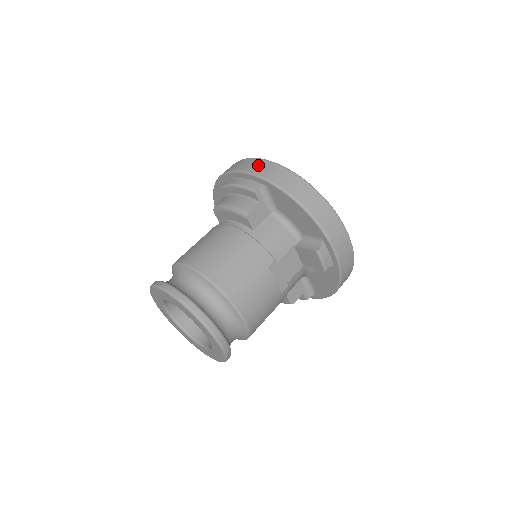
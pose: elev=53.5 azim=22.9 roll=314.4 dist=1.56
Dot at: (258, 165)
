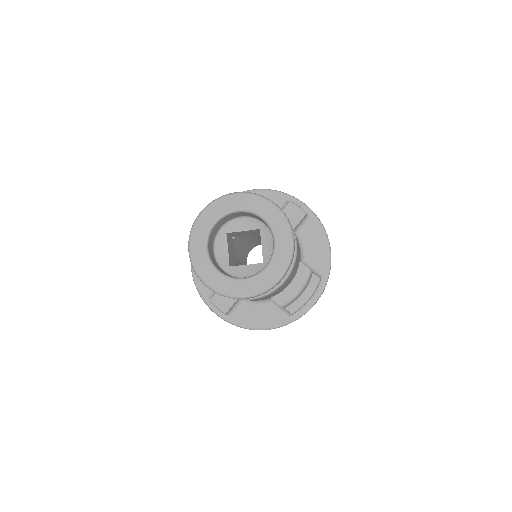
Dot at: occluded
